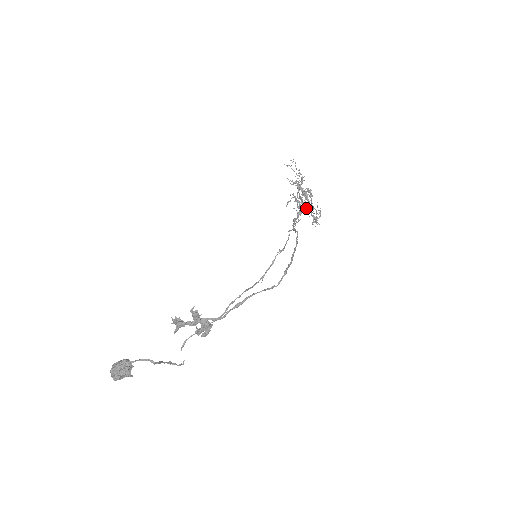
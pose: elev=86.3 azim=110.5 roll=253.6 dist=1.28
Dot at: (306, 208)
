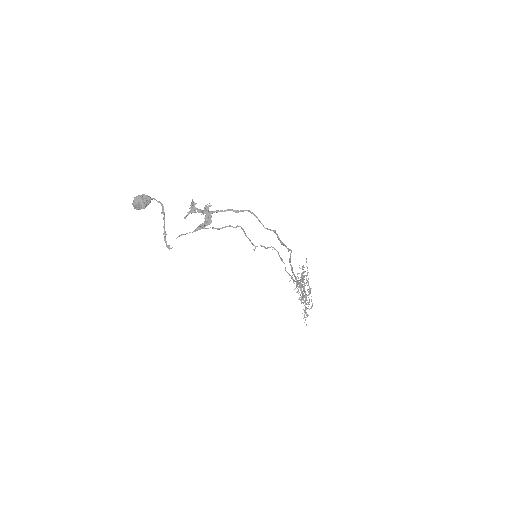
Dot at: (303, 294)
